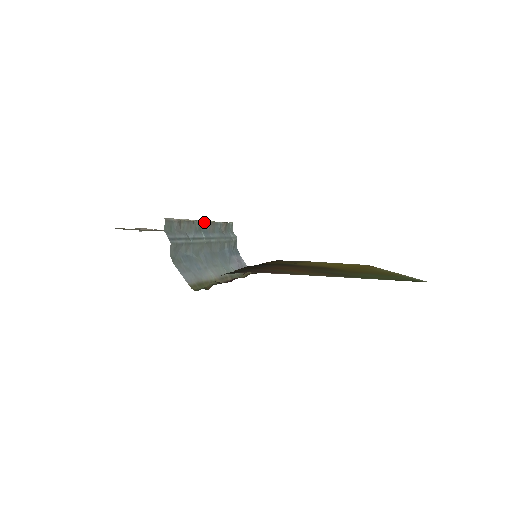
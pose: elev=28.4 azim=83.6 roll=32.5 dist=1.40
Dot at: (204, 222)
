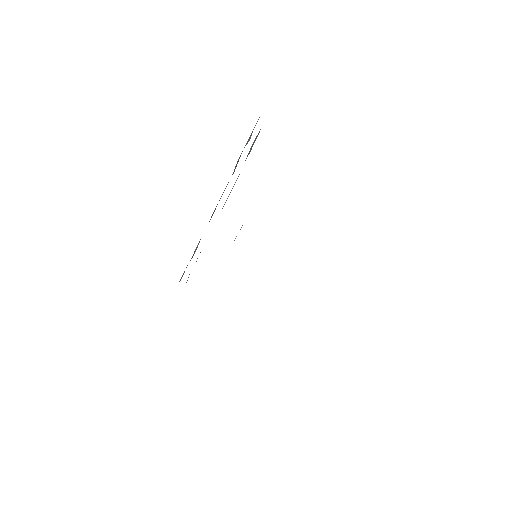
Dot at: (219, 200)
